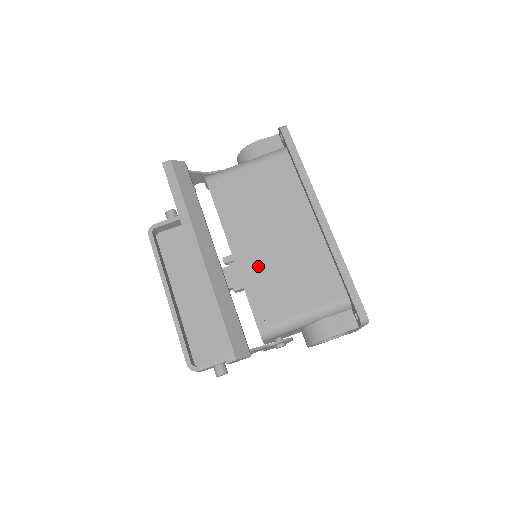
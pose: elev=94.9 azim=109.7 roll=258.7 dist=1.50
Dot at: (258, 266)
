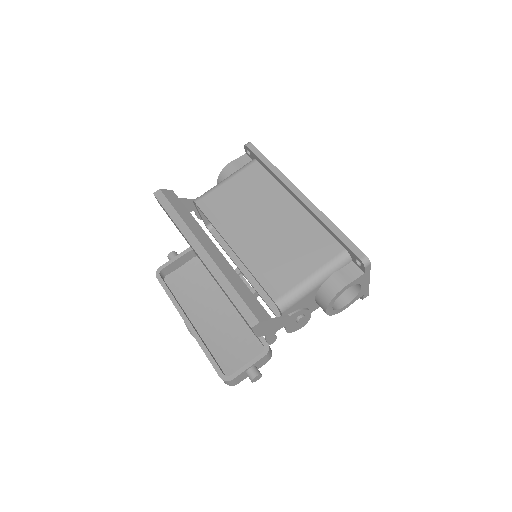
Dot at: (258, 251)
